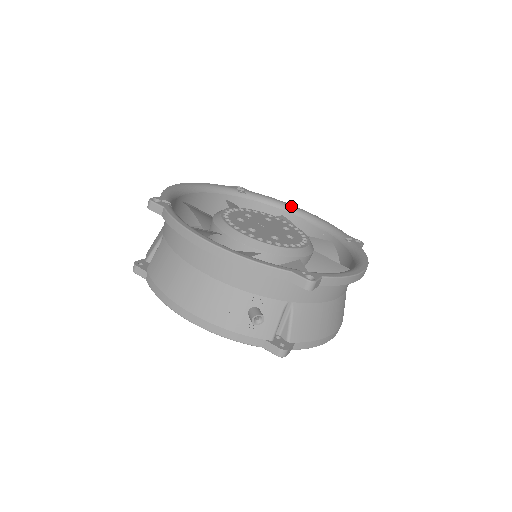
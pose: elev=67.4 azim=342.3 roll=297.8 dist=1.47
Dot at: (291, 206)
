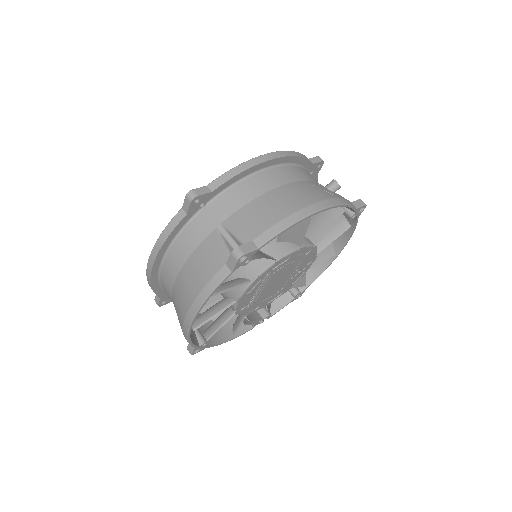
Dot at: occluded
